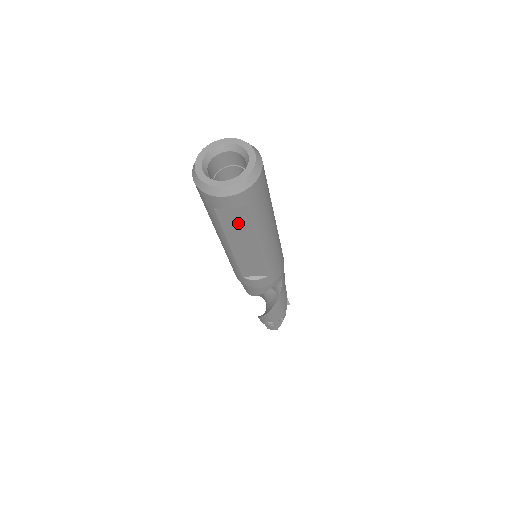
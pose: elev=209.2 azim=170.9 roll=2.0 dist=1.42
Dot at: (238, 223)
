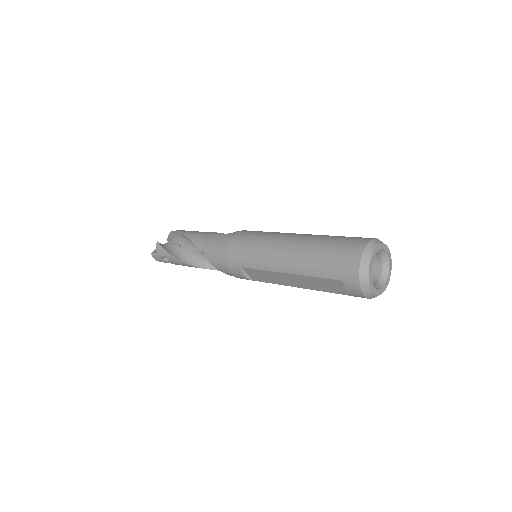
Dot at: (326, 286)
